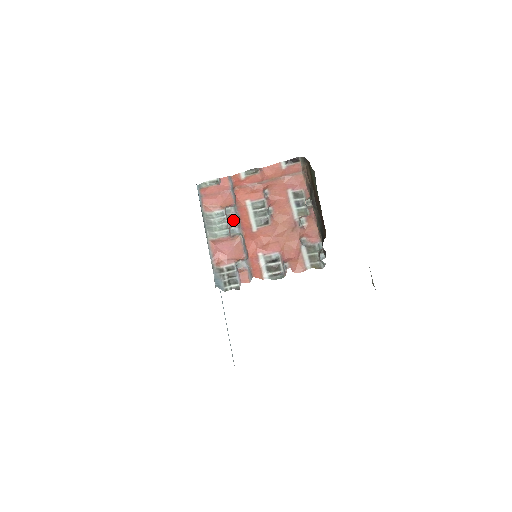
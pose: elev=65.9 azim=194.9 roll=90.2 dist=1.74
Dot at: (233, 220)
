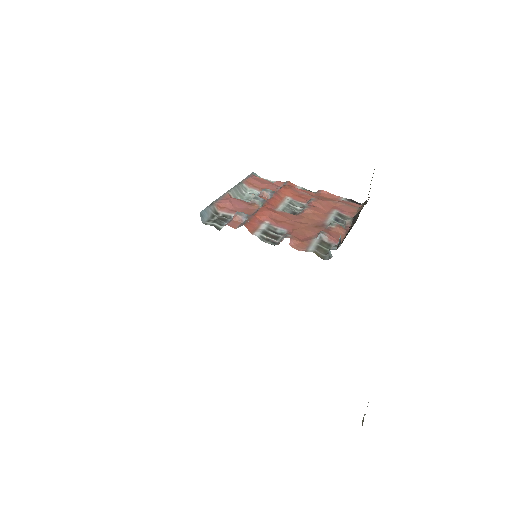
Dot at: (263, 198)
